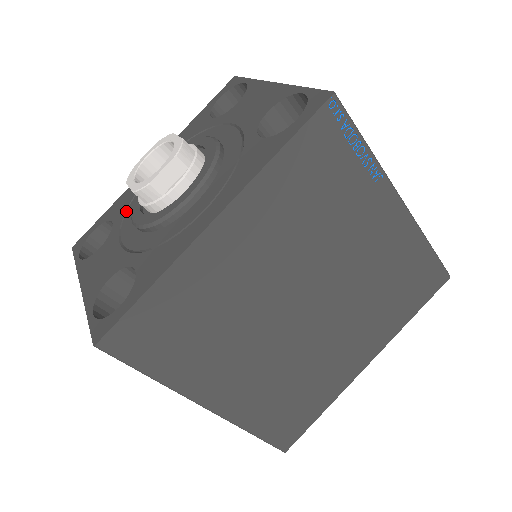
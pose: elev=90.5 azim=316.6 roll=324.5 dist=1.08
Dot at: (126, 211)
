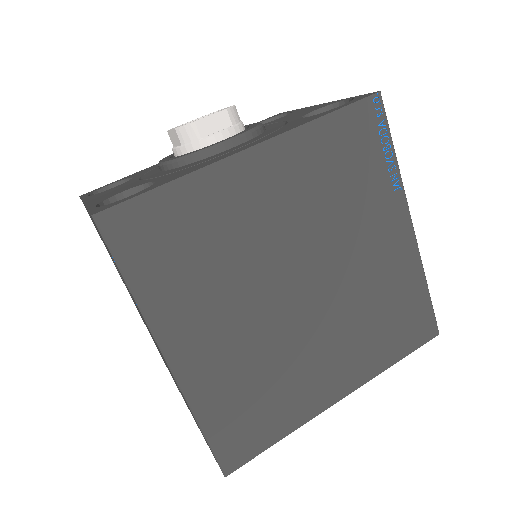
Dot at: occluded
